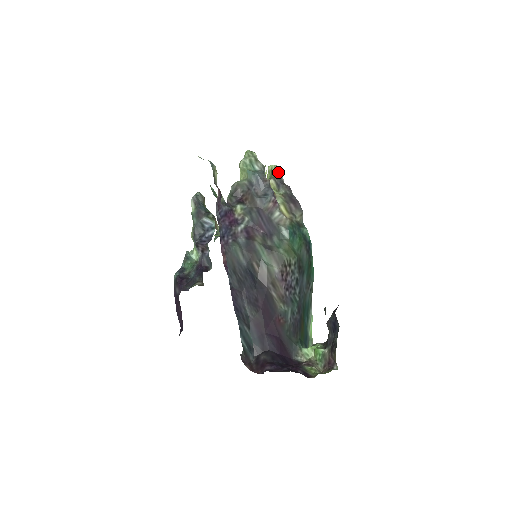
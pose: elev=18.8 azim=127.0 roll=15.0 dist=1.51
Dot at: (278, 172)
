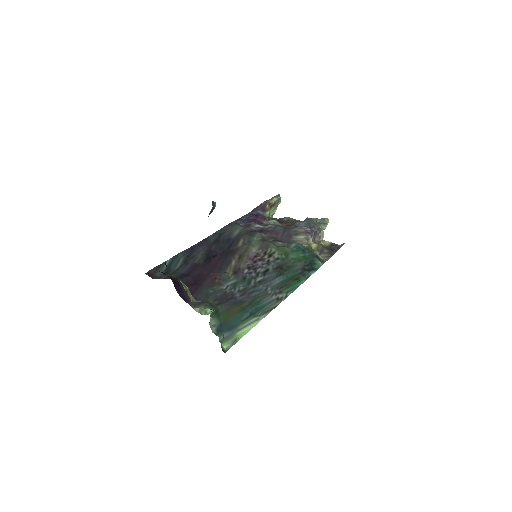
Dot at: (342, 244)
